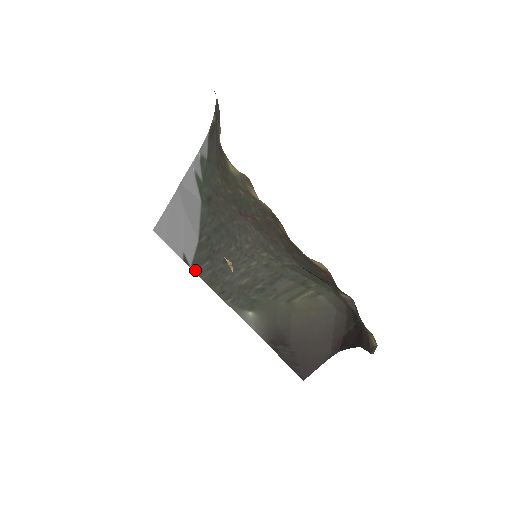
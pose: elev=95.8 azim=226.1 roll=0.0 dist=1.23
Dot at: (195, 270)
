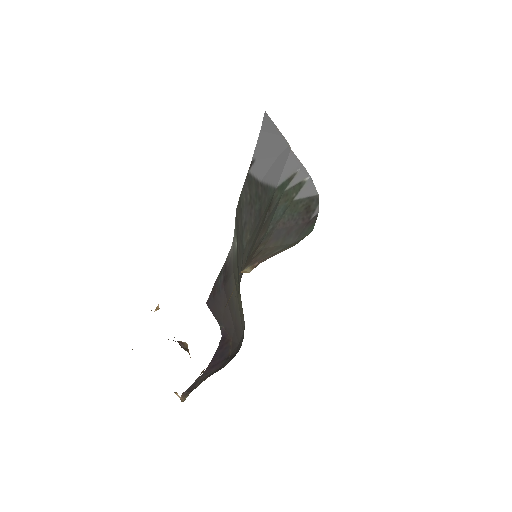
Dot at: (247, 179)
